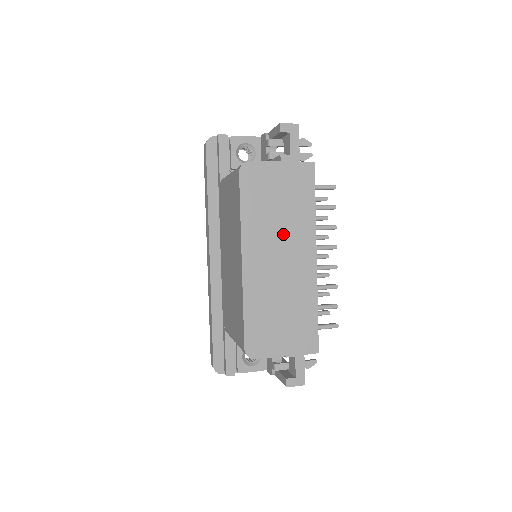
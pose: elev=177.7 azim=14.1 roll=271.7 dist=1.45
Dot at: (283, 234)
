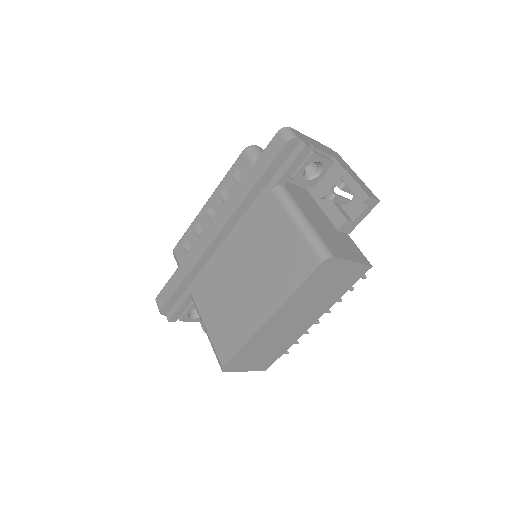
Dot at: (310, 307)
